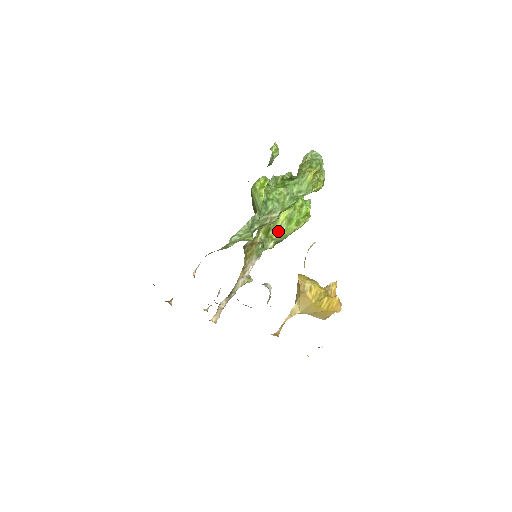
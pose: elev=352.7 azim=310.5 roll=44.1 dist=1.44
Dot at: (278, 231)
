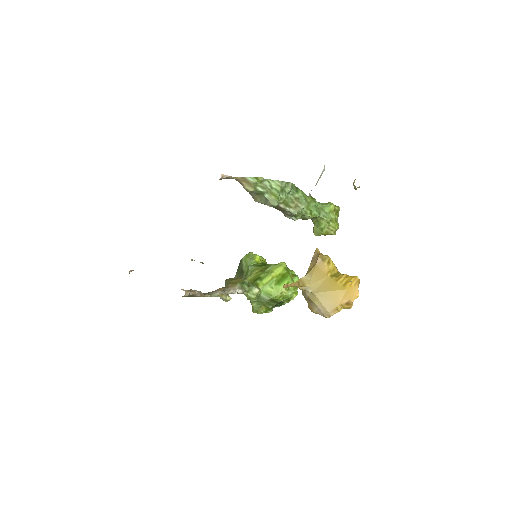
Dot at: (266, 284)
